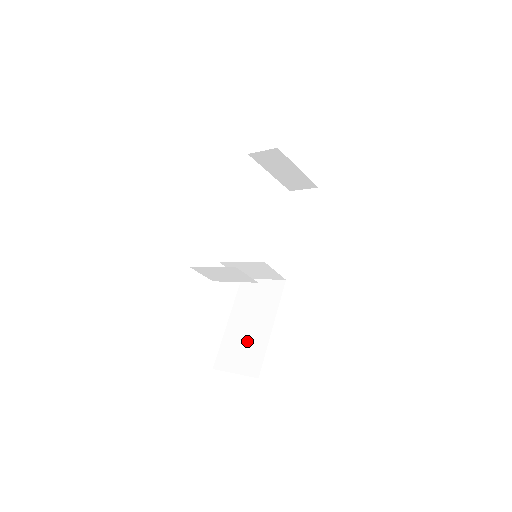
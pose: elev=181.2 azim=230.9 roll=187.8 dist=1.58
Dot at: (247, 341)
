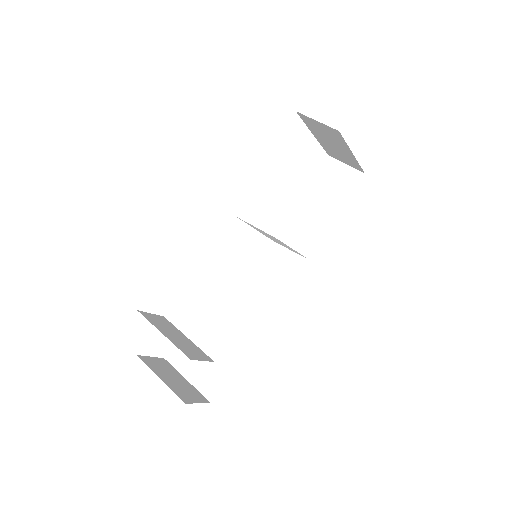
Dot at: (211, 350)
